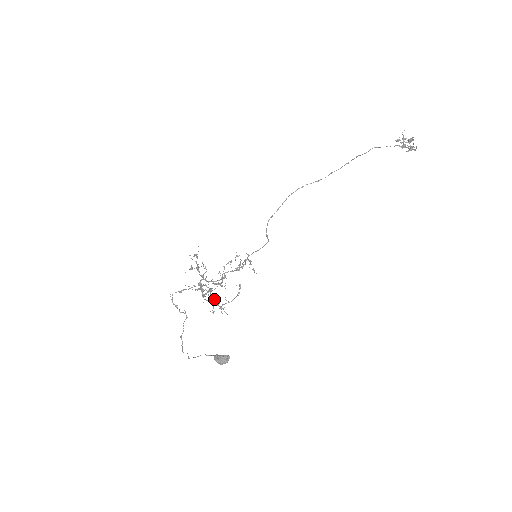
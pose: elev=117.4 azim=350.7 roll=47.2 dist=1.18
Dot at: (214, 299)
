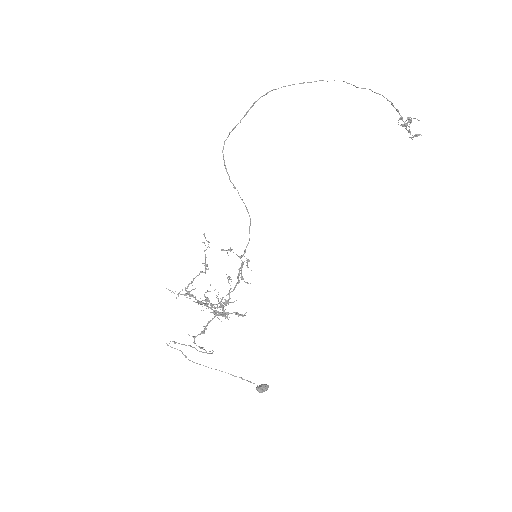
Dot at: (214, 307)
